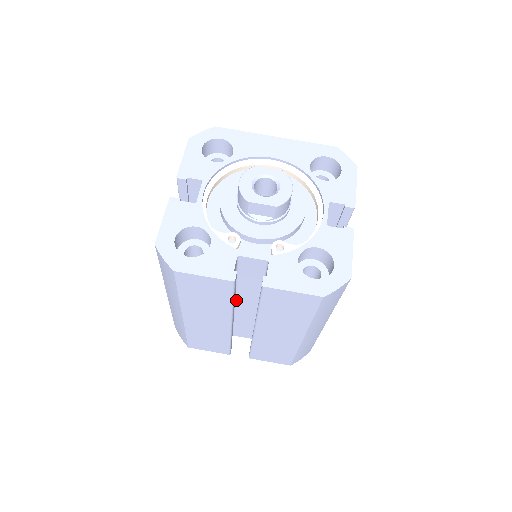
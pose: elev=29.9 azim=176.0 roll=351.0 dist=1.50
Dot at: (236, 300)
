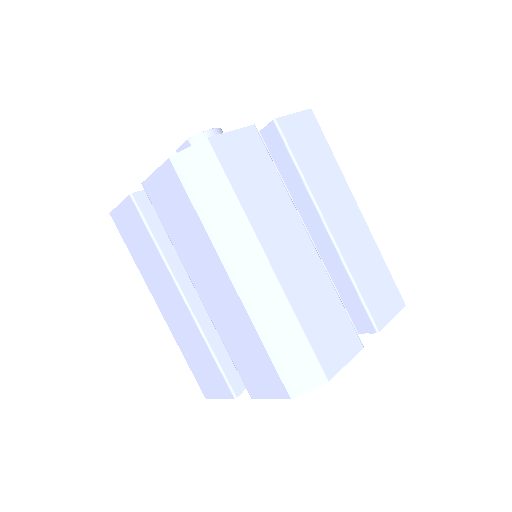
Dot at: occluded
